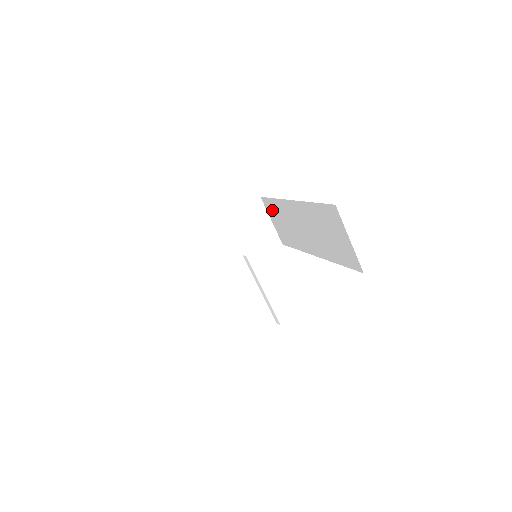
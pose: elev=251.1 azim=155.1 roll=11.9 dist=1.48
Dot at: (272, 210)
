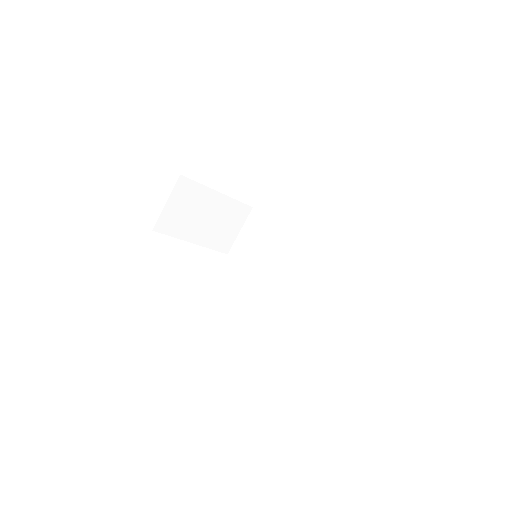
Dot at: (257, 226)
